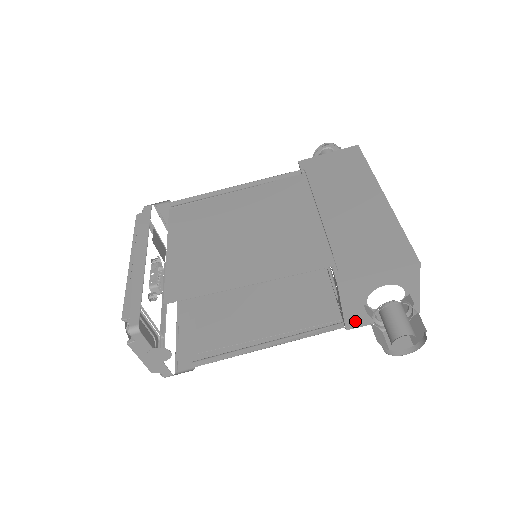
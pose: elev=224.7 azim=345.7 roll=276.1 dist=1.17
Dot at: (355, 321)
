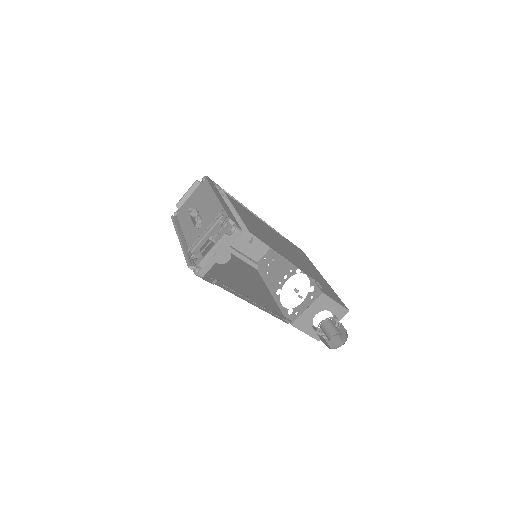
Dot at: (300, 322)
